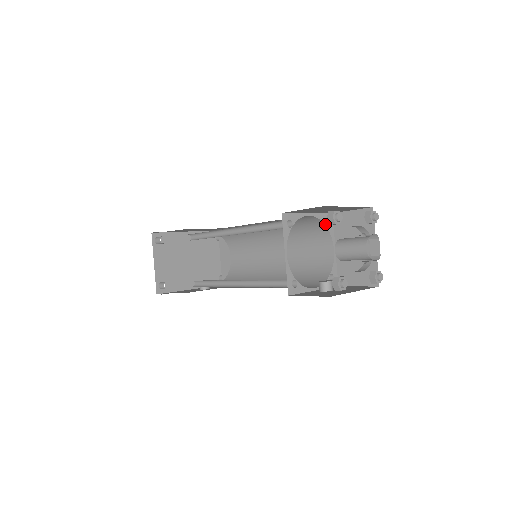
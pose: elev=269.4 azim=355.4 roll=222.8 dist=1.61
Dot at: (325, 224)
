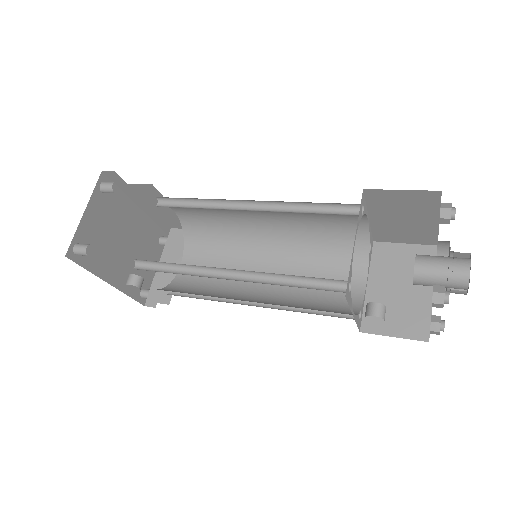
Dot at: occluded
